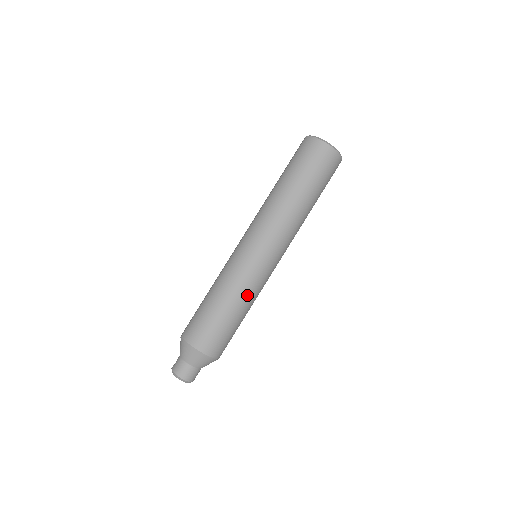
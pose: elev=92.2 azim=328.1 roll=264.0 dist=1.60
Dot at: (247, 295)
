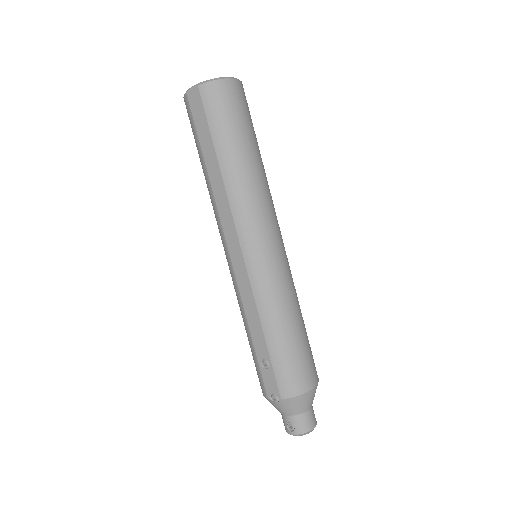
Dot at: (296, 296)
